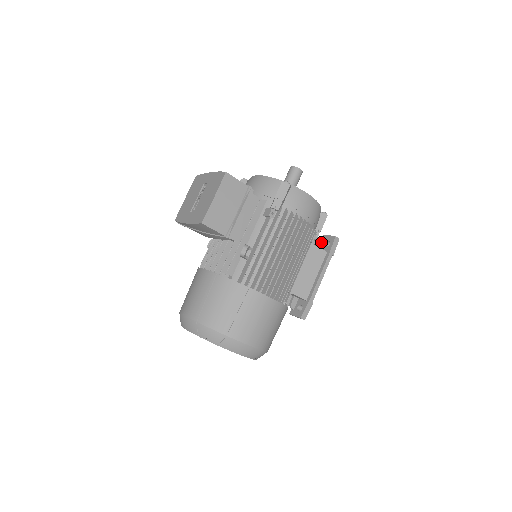
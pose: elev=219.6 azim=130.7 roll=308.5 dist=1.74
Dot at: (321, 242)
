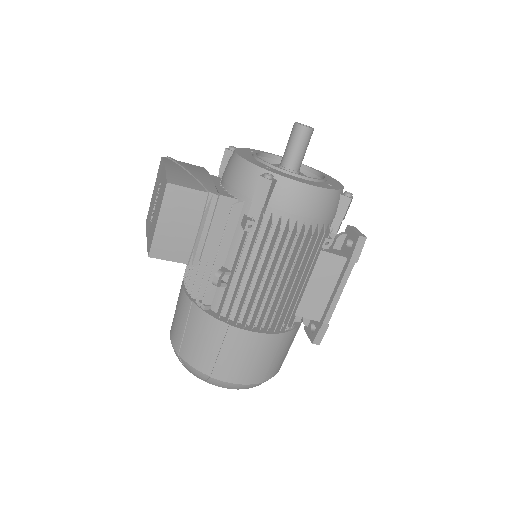
Dot at: (342, 238)
